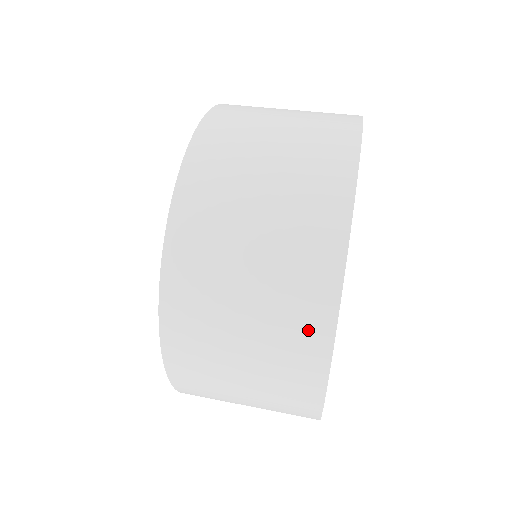
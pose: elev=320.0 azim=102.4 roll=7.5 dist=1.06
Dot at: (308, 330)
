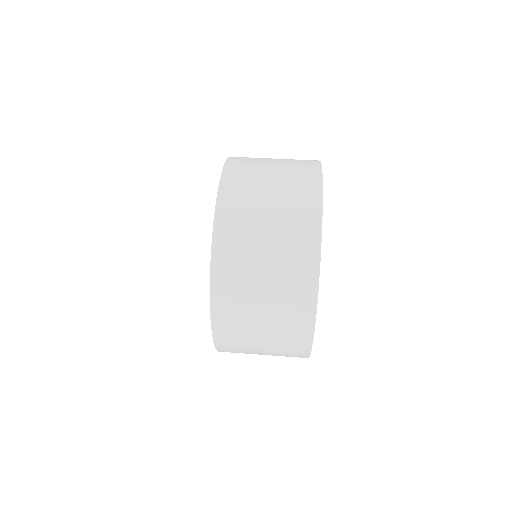
Dot at: occluded
